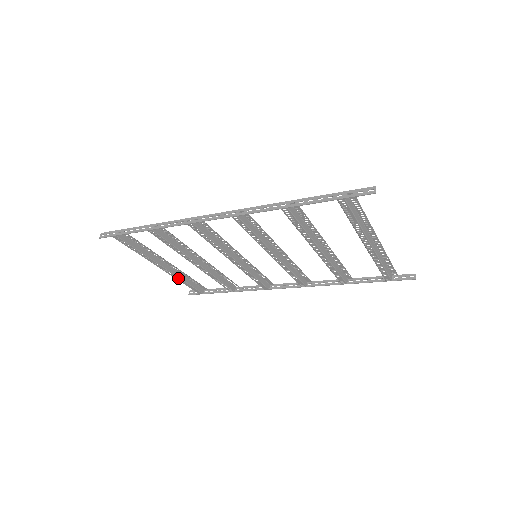
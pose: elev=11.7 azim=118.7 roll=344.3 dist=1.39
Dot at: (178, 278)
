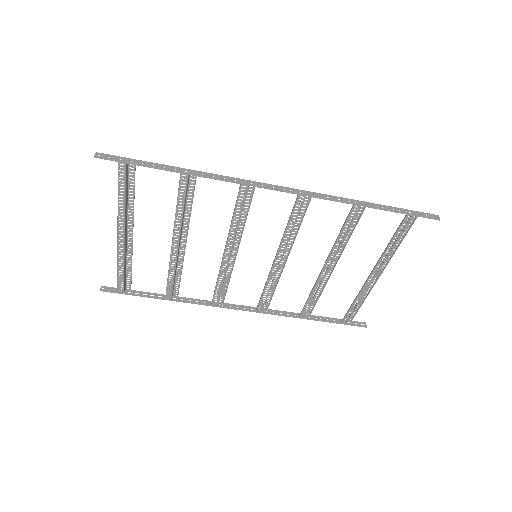
Dot at: (122, 259)
